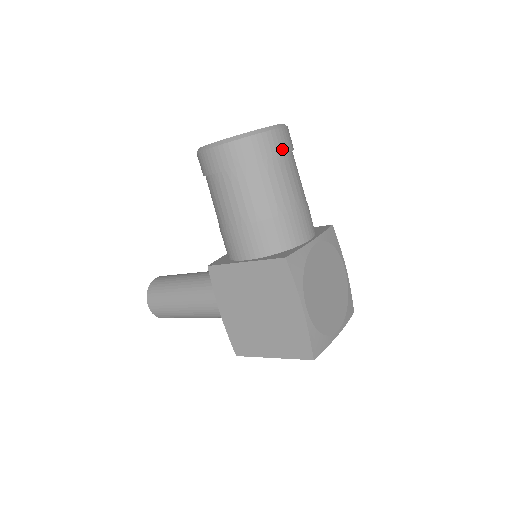
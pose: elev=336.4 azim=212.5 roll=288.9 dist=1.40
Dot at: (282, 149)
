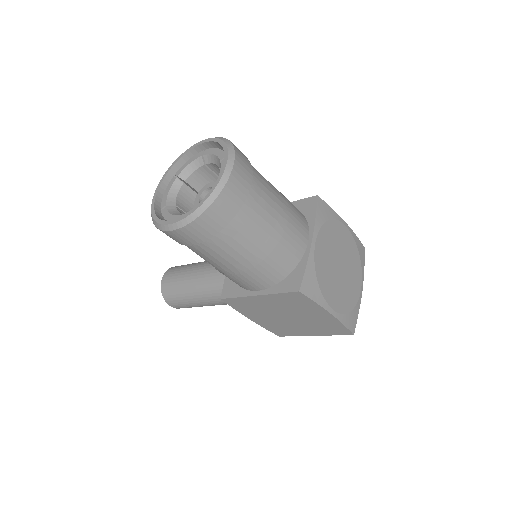
Dot at: (245, 190)
